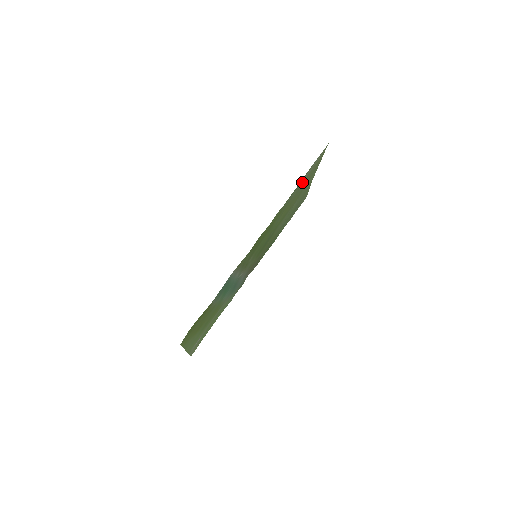
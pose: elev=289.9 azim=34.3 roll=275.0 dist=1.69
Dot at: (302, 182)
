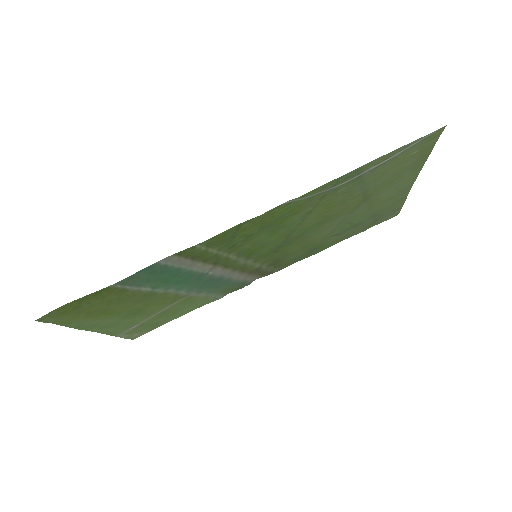
Dot at: (364, 174)
